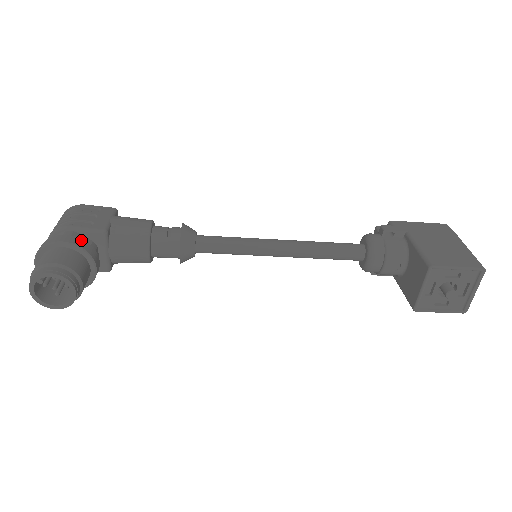
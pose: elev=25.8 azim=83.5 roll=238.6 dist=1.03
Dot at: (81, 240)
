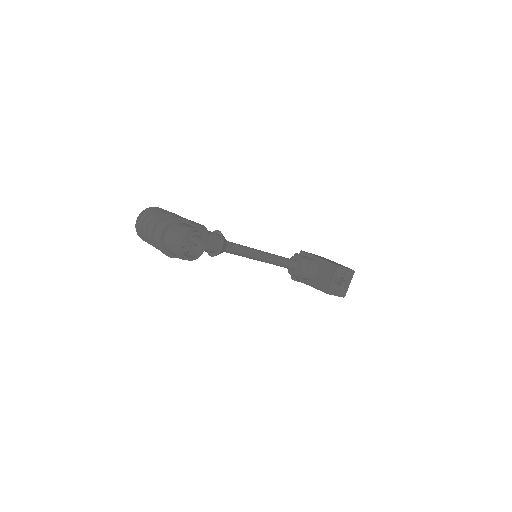
Dot at: occluded
